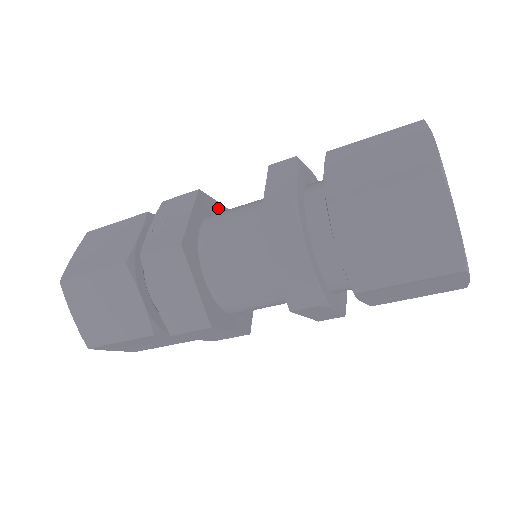
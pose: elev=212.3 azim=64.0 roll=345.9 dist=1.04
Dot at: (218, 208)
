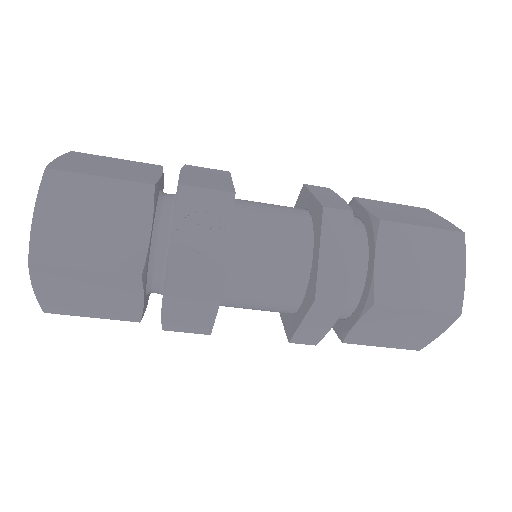
Dot at: occluded
